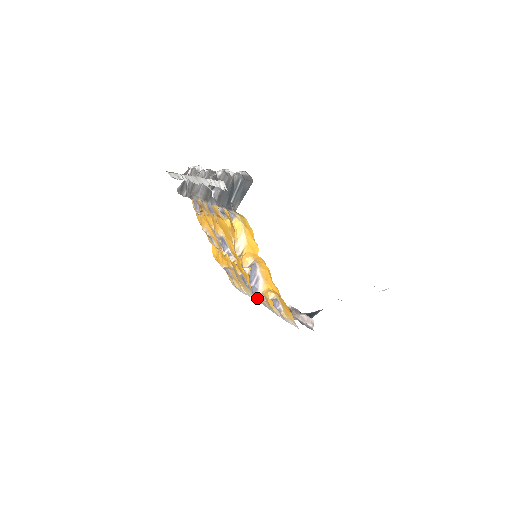
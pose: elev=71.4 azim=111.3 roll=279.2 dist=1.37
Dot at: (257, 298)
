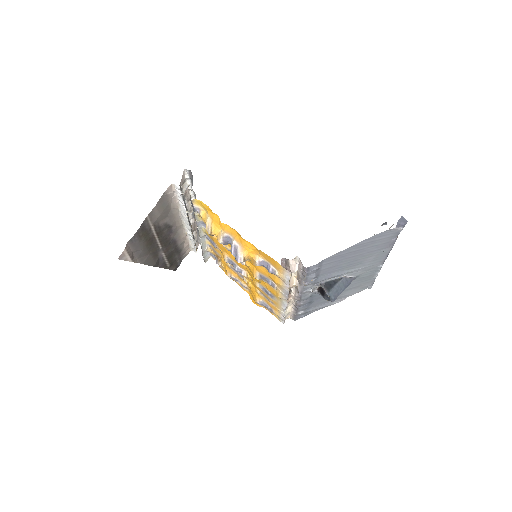
Dot at: (277, 295)
